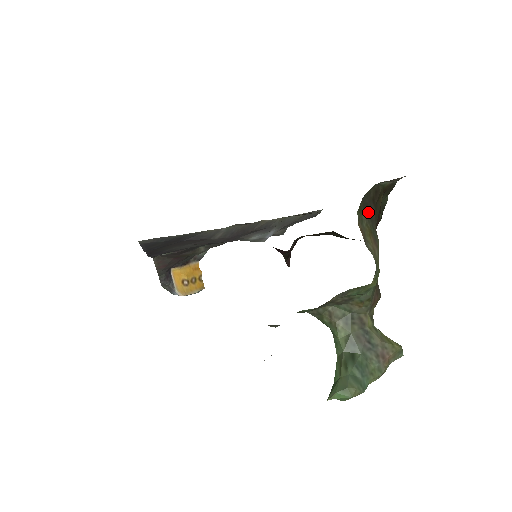
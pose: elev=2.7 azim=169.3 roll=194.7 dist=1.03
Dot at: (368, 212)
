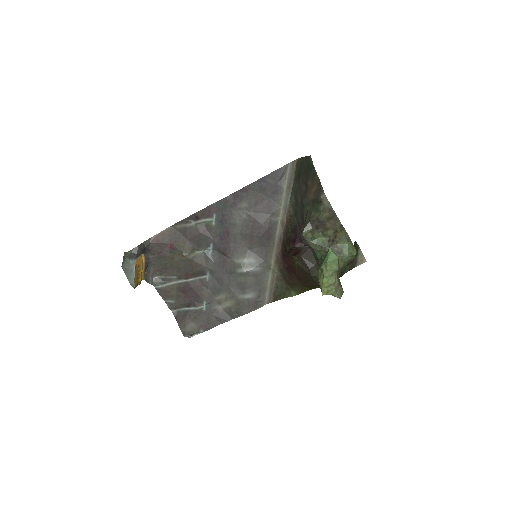
Dot at: occluded
